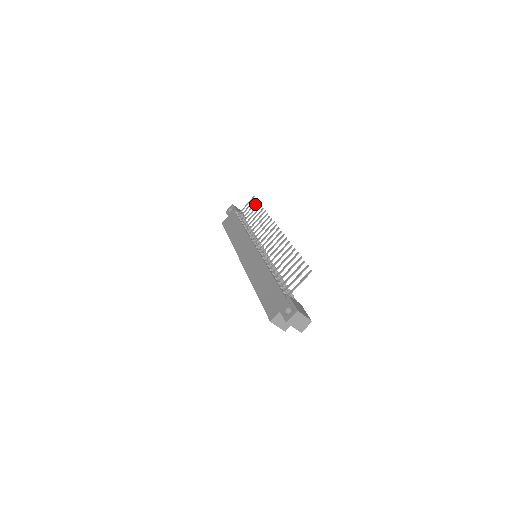
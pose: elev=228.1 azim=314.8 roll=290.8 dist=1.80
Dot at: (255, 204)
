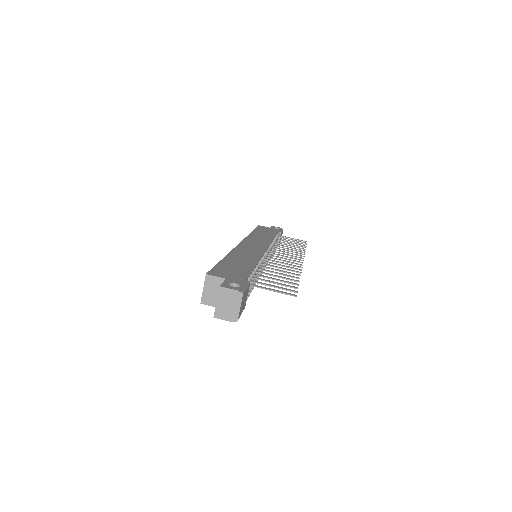
Dot at: (302, 243)
